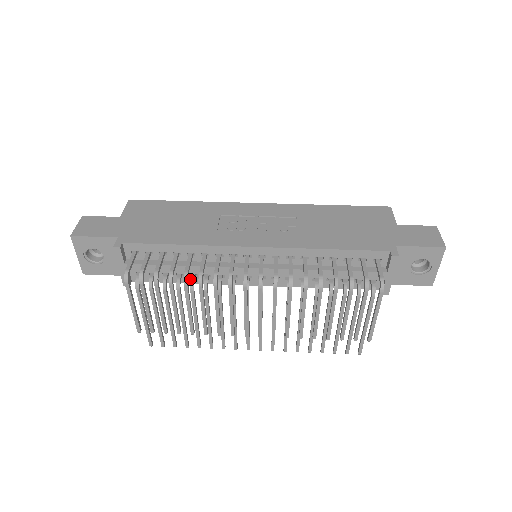
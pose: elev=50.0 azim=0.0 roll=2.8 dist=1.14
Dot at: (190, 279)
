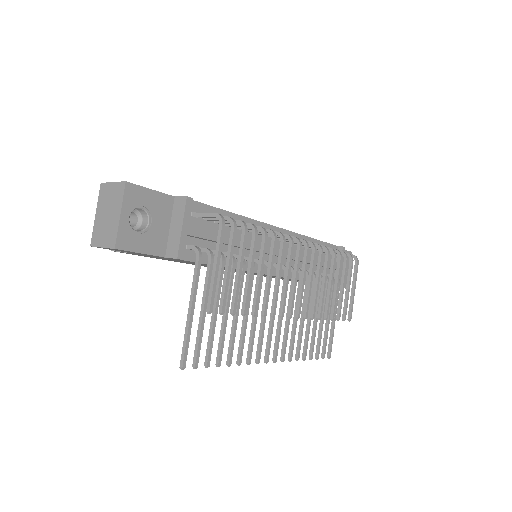
Dot at: occluded
